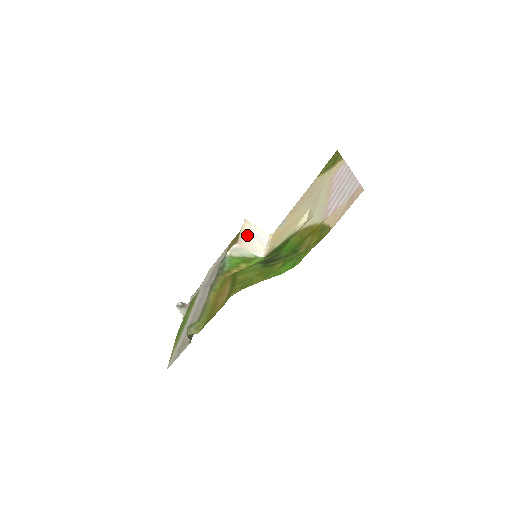
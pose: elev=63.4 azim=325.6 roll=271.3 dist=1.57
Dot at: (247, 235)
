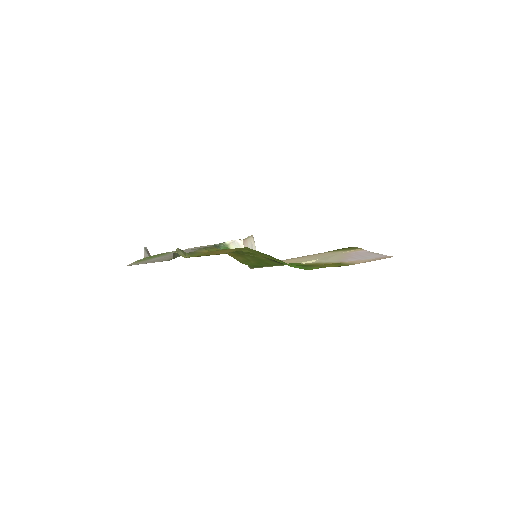
Dot at: (249, 244)
